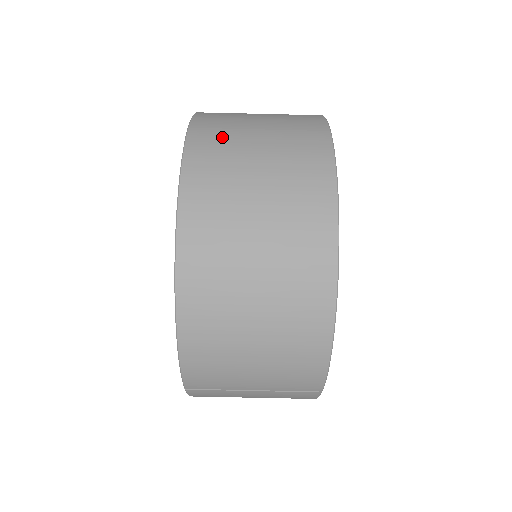
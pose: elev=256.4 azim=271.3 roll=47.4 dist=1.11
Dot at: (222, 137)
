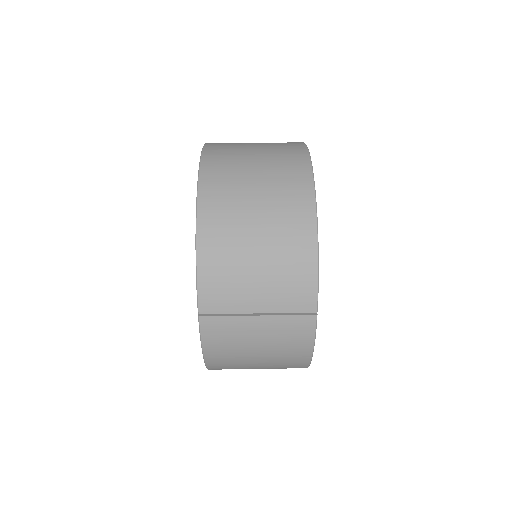
Dot at: (230, 143)
